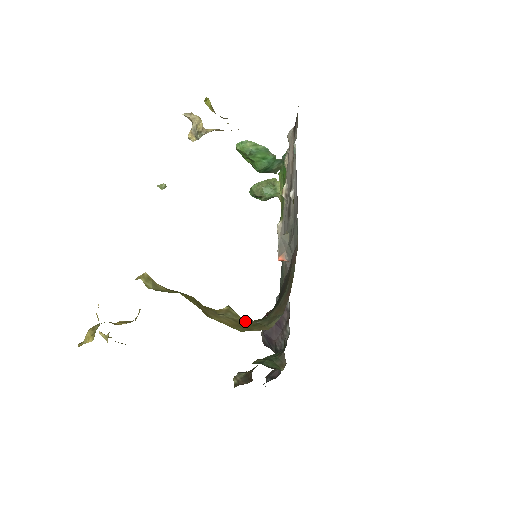
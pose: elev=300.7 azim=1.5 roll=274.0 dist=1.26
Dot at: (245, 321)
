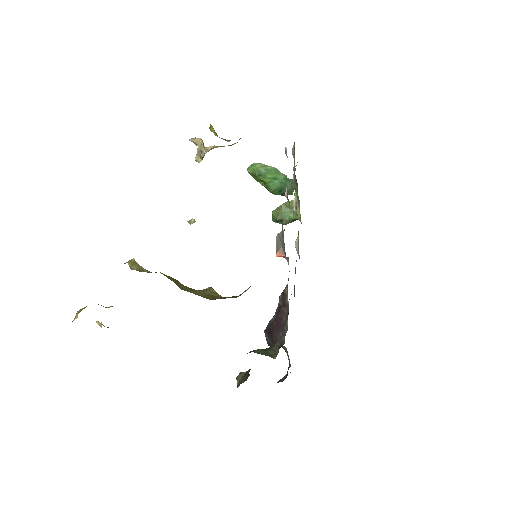
Dot at: (222, 297)
